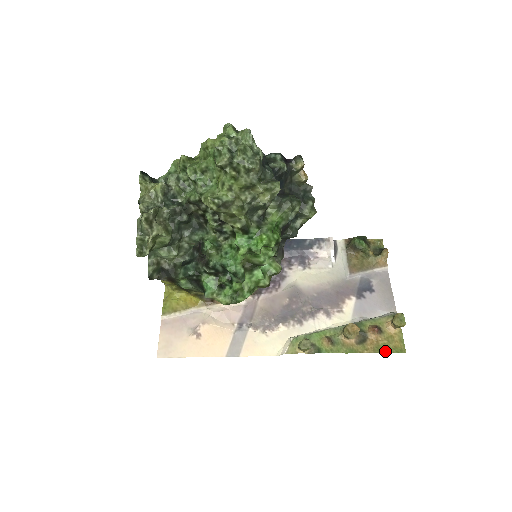
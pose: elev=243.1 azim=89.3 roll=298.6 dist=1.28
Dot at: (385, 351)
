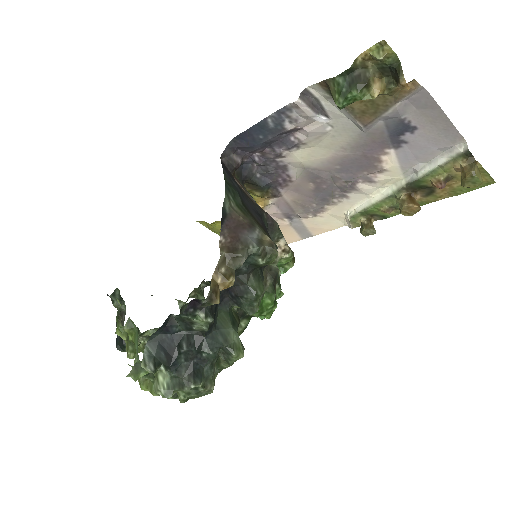
Dot at: (465, 192)
